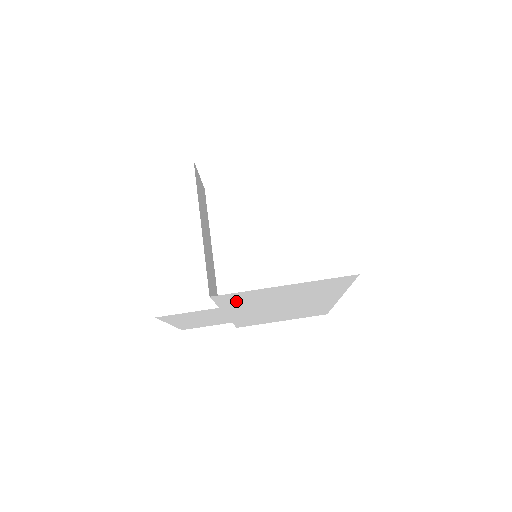
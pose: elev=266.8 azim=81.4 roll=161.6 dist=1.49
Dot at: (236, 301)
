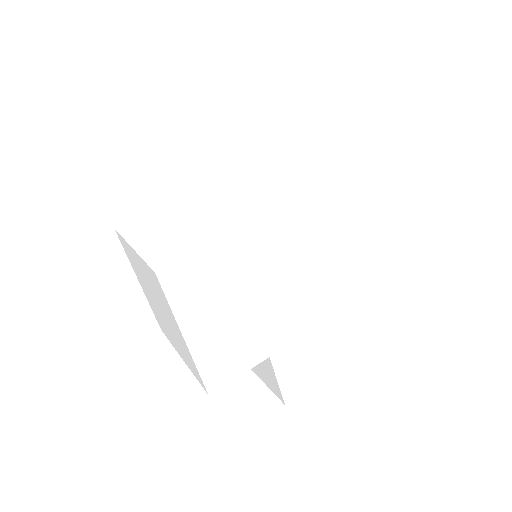
Dot at: (243, 201)
